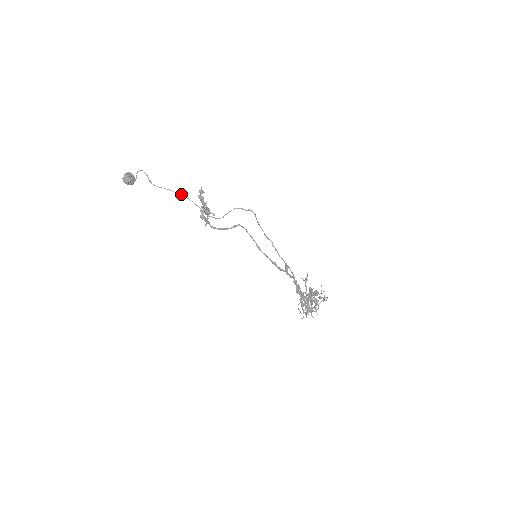
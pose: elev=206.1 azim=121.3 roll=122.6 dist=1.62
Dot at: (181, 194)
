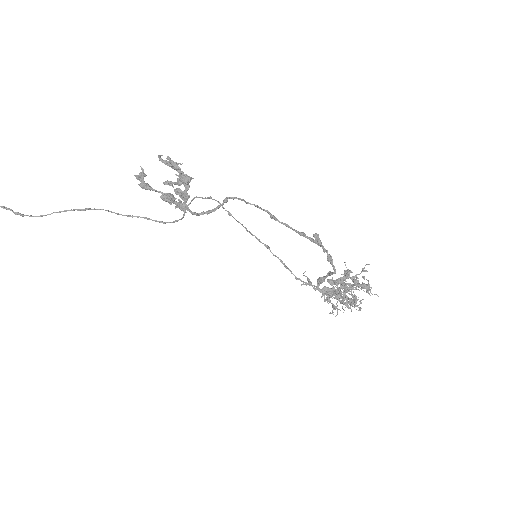
Dot at: (94, 208)
